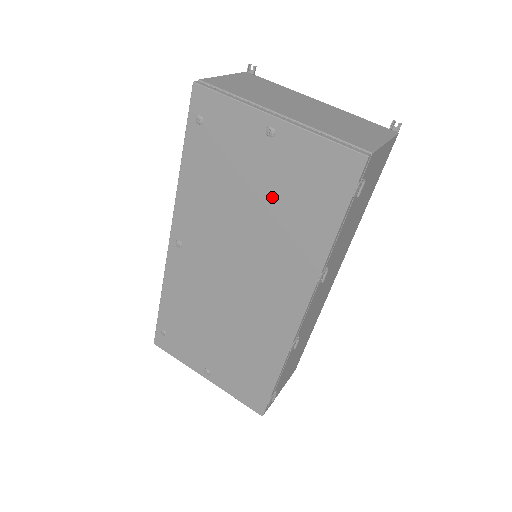
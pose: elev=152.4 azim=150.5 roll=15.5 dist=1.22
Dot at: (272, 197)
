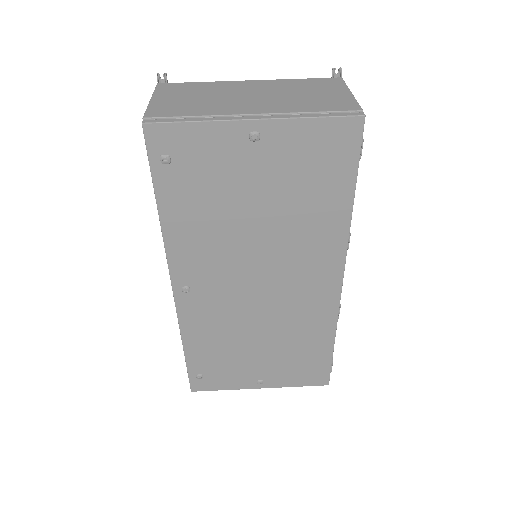
Dot at: (277, 197)
